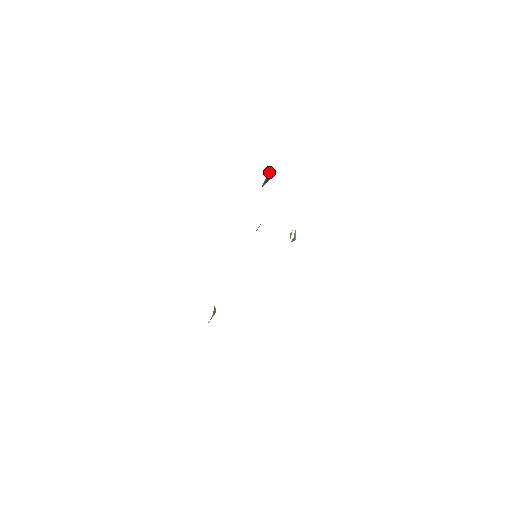
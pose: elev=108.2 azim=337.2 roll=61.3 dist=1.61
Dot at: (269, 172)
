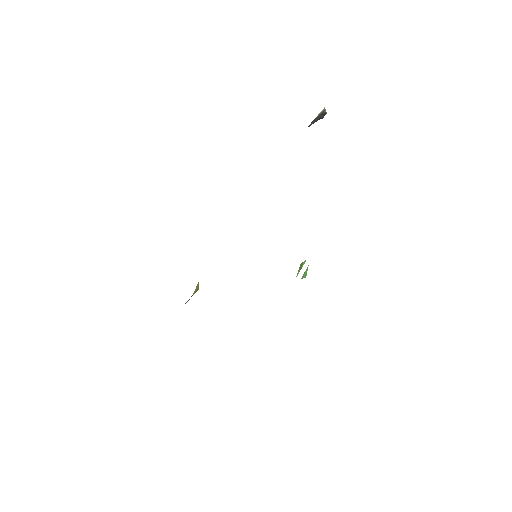
Dot at: (324, 108)
